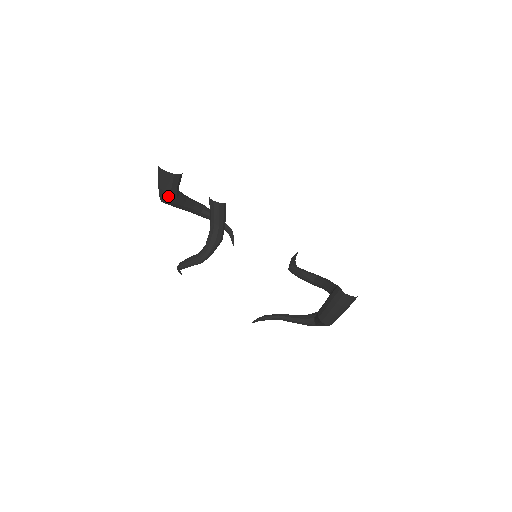
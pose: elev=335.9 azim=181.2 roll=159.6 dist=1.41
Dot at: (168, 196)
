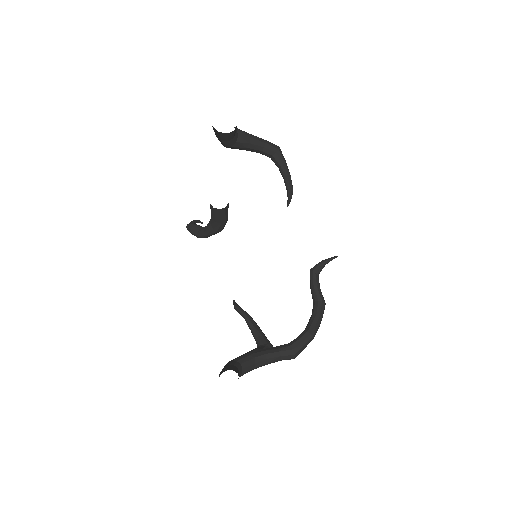
Dot at: (221, 142)
